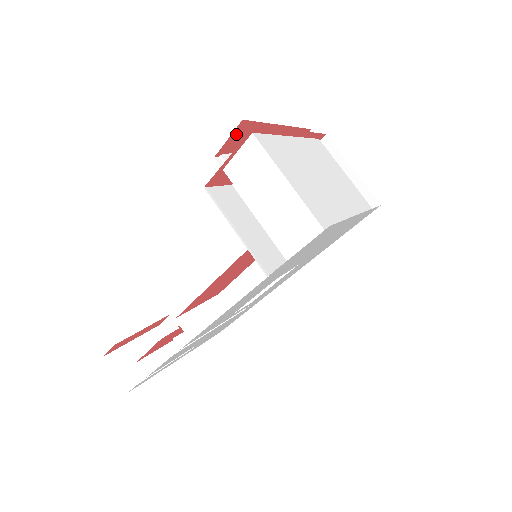
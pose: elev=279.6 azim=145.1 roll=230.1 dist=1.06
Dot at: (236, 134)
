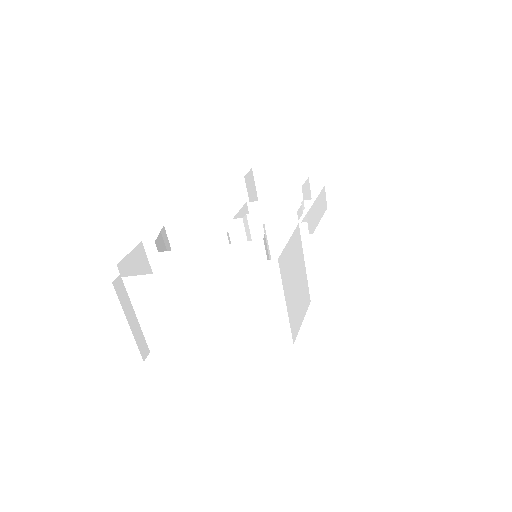
Dot at: occluded
